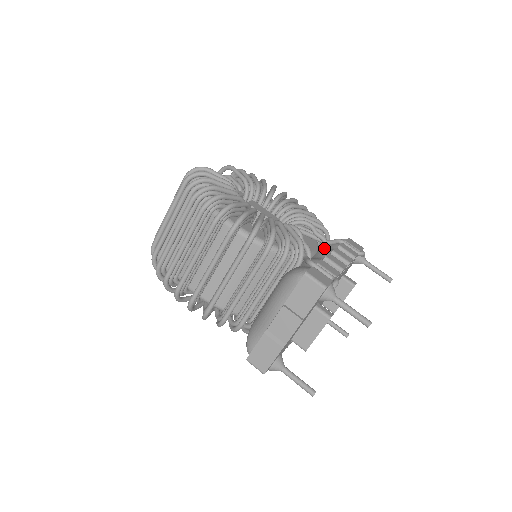
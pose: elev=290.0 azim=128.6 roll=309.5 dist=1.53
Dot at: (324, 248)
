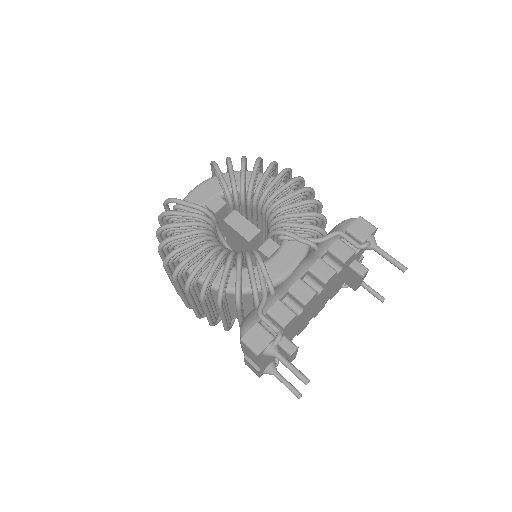
Dot at: (314, 250)
